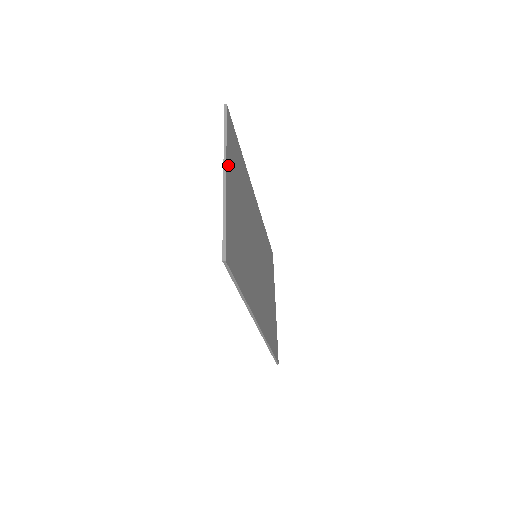
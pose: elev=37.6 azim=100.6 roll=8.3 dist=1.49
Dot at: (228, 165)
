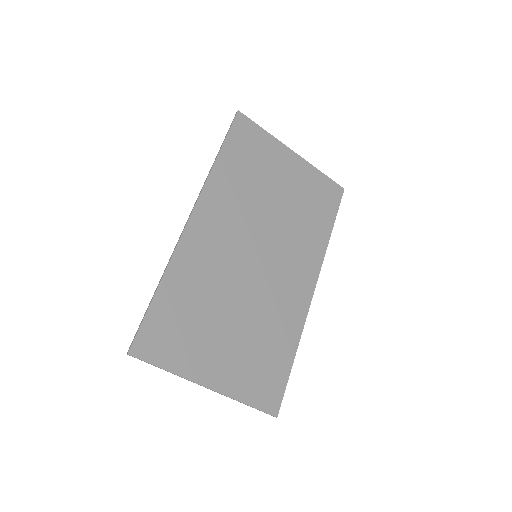
Dot at: (197, 375)
